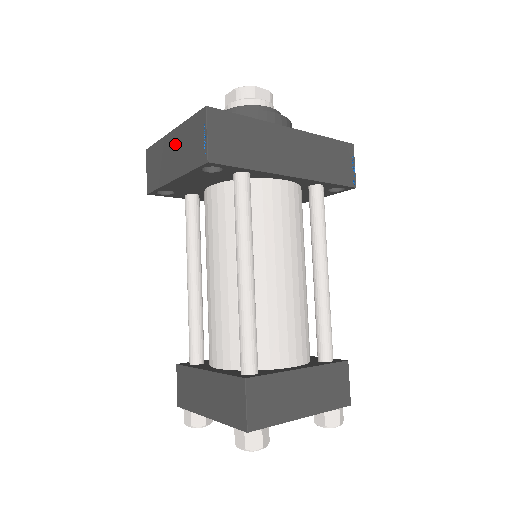
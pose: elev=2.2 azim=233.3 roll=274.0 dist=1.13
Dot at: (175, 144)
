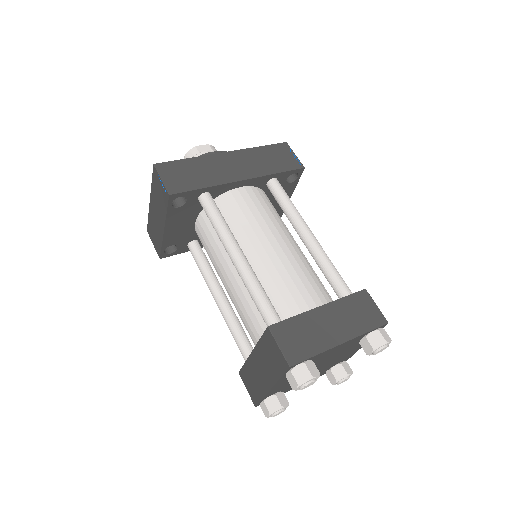
Dot at: (154, 207)
